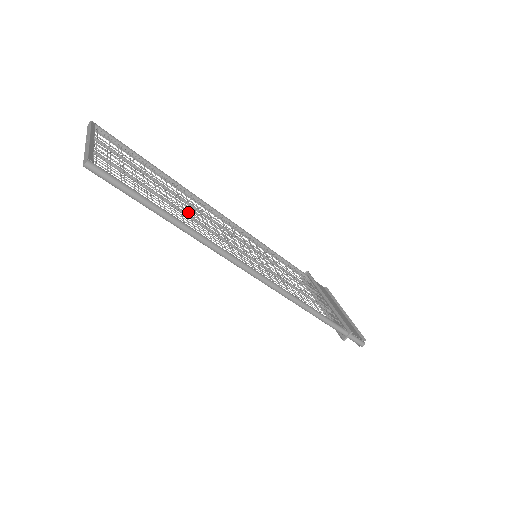
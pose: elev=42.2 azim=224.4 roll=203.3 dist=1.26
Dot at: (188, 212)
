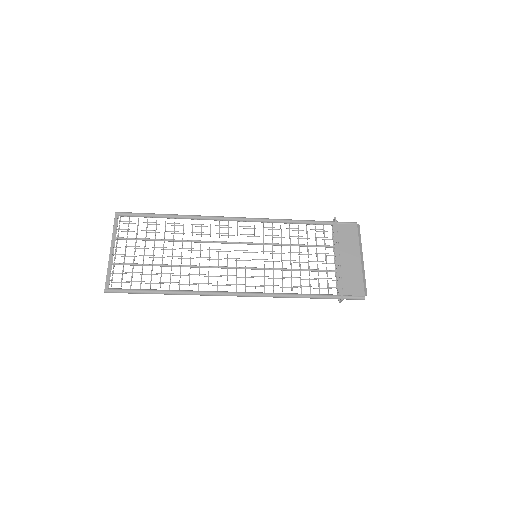
Dot at: (184, 265)
